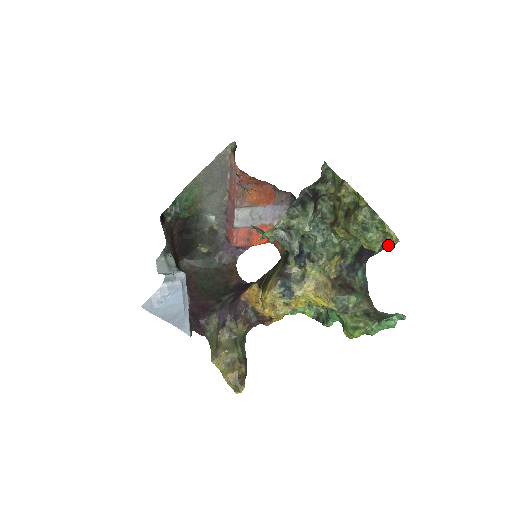
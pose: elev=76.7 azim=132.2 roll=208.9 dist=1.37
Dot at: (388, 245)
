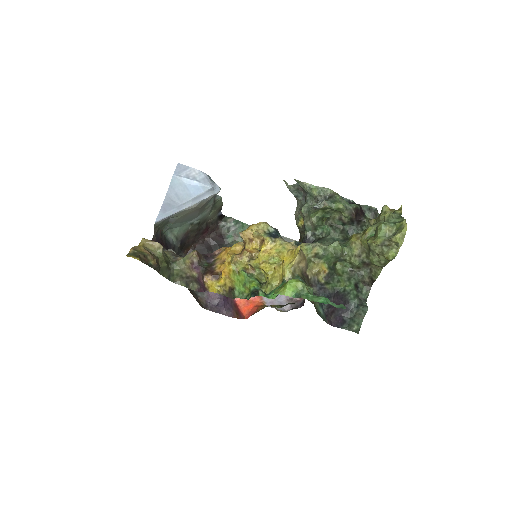
Dot at: (387, 253)
